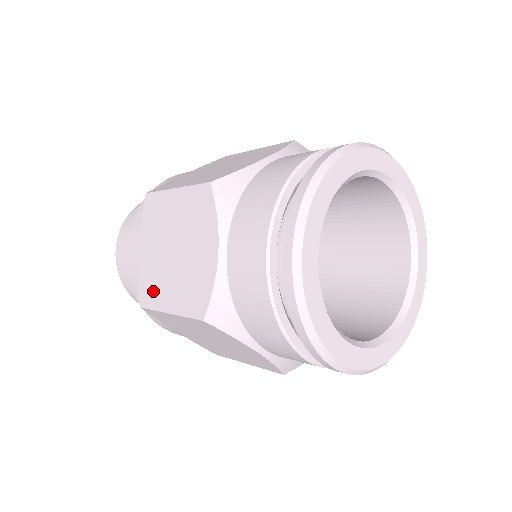
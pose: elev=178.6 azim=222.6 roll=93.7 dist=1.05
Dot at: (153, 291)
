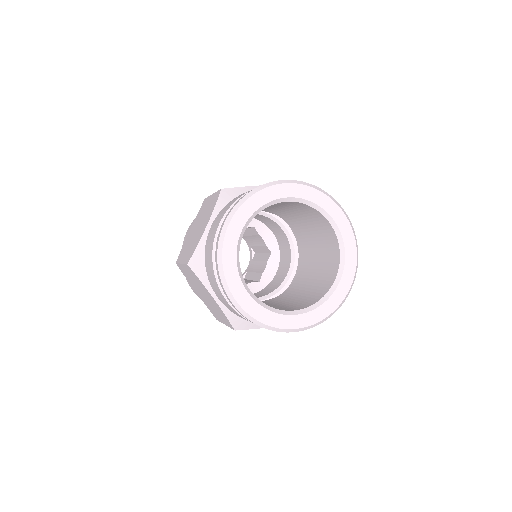
Dot at: (183, 252)
